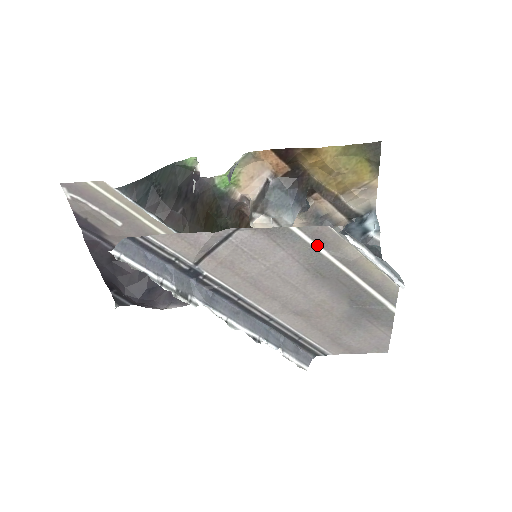
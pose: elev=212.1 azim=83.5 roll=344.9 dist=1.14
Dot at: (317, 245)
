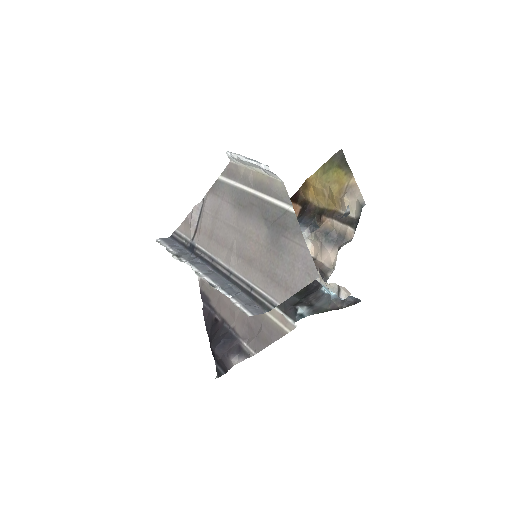
Dot at: (232, 181)
